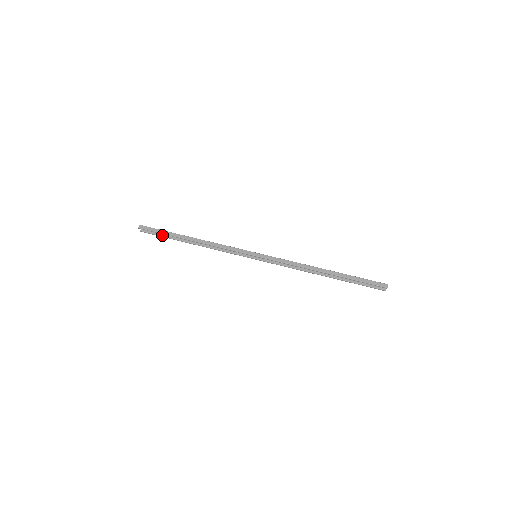
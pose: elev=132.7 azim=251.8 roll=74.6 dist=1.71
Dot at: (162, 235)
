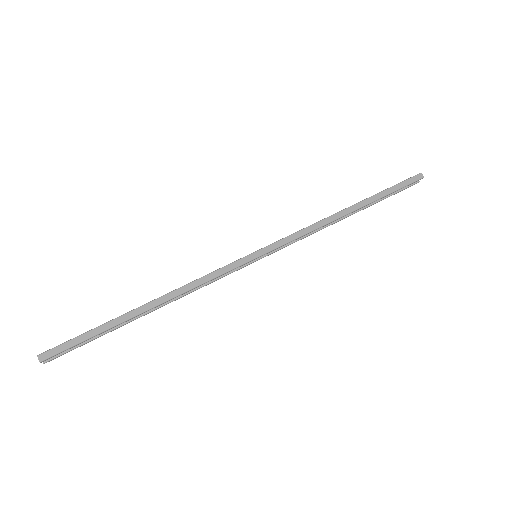
Dot at: (90, 339)
